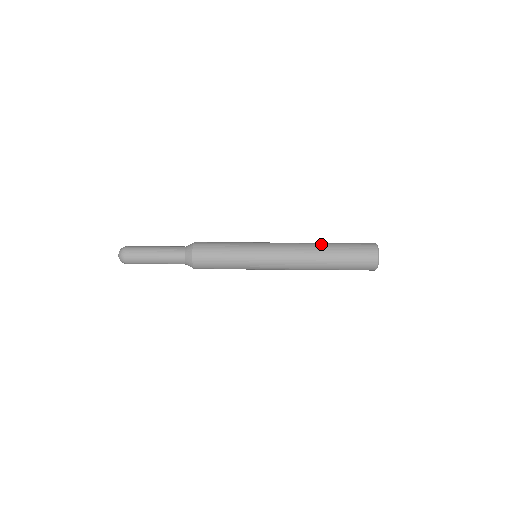
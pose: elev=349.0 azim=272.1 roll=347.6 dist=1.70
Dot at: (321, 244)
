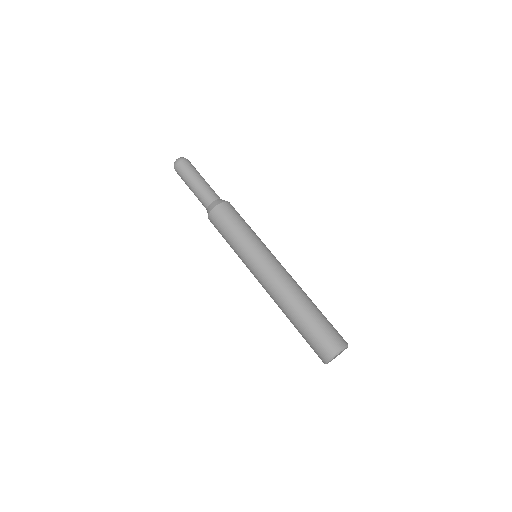
Dot at: (297, 304)
